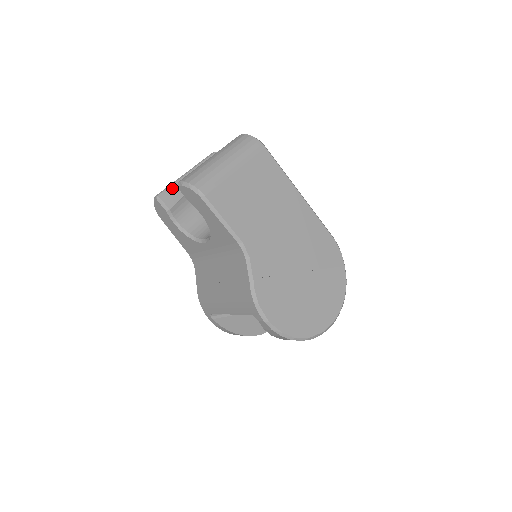
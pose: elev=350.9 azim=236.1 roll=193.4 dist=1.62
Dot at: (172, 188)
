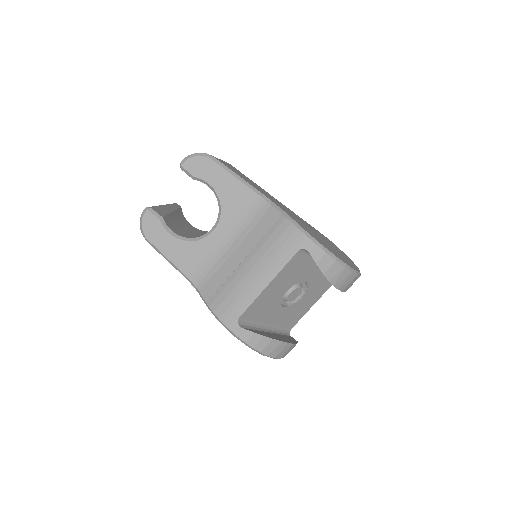
Dot at: (156, 206)
